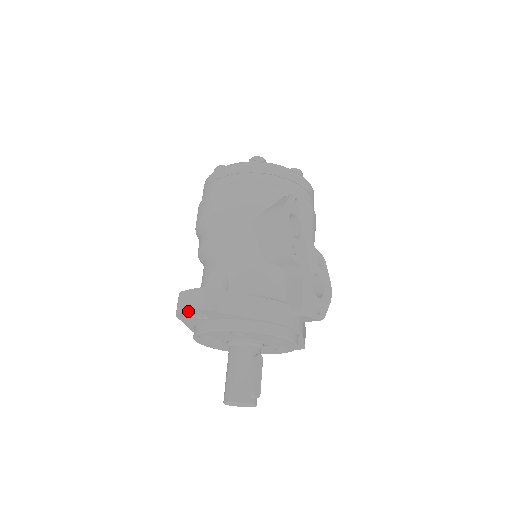
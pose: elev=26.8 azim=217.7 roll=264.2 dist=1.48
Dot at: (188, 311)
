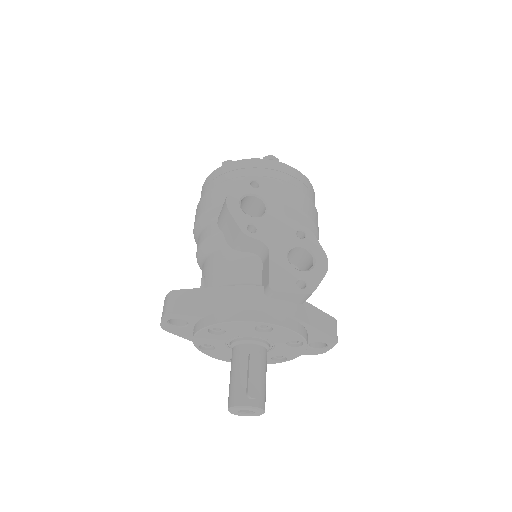
Dot at: (161, 320)
